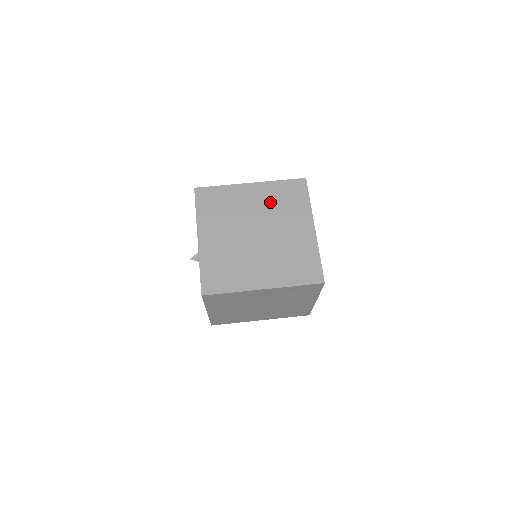
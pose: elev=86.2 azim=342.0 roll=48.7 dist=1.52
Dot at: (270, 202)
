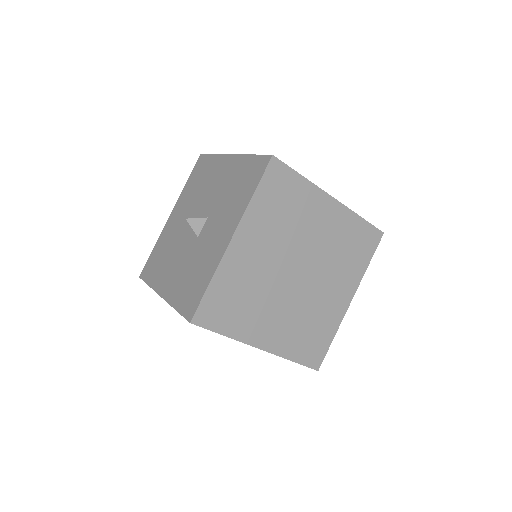
Dot at: (335, 240)
